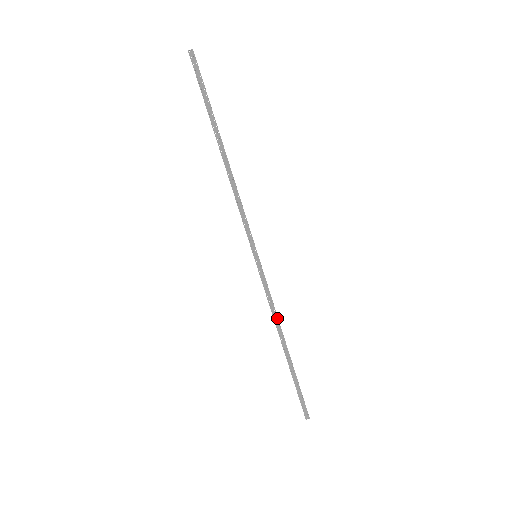
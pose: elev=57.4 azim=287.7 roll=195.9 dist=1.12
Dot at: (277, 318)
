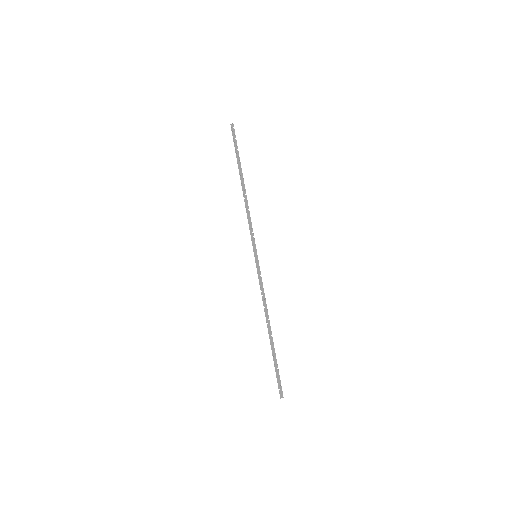
Dot at: (266, 305)
